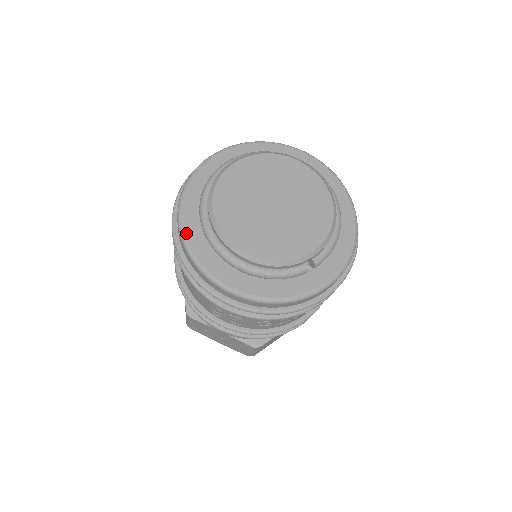
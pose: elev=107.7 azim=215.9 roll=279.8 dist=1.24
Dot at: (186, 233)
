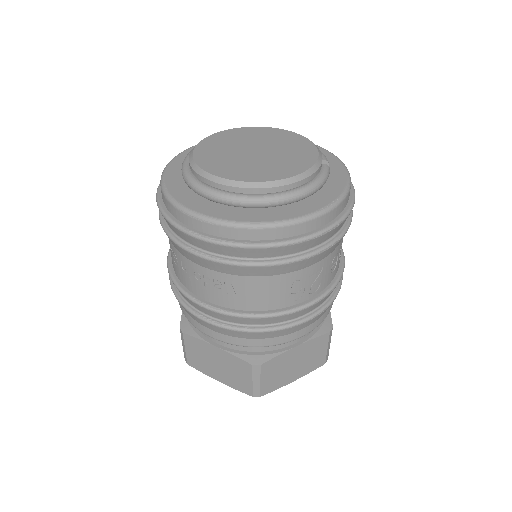
Dot at: (223, 218)
